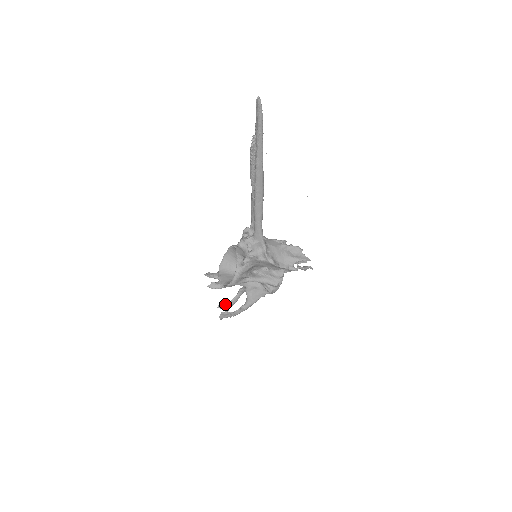
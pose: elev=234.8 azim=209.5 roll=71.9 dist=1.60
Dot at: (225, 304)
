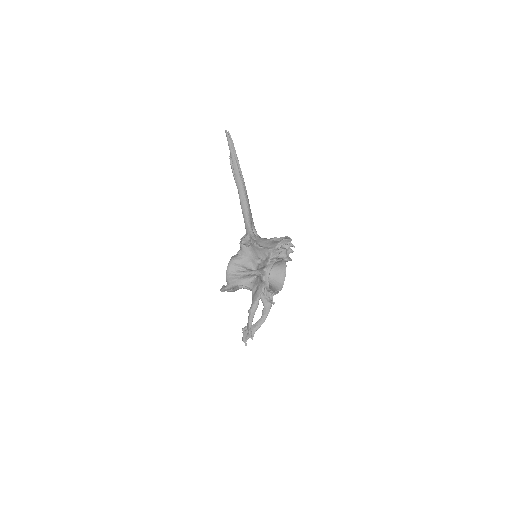
Dot at: occluded
